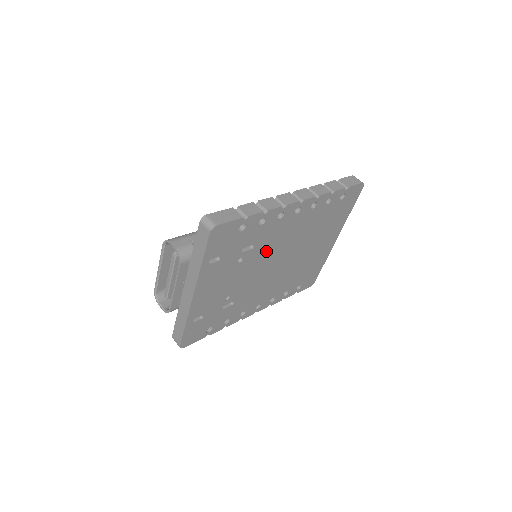
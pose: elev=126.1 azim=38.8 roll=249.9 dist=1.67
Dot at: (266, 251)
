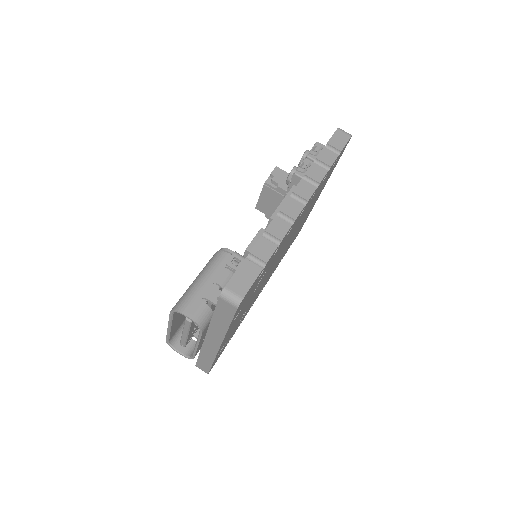
Dot at: (274, 260)
